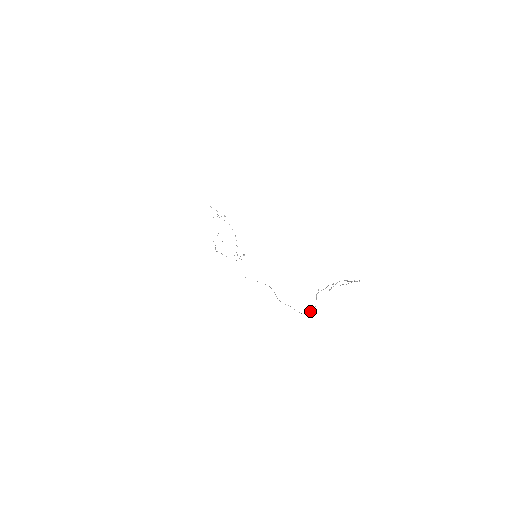
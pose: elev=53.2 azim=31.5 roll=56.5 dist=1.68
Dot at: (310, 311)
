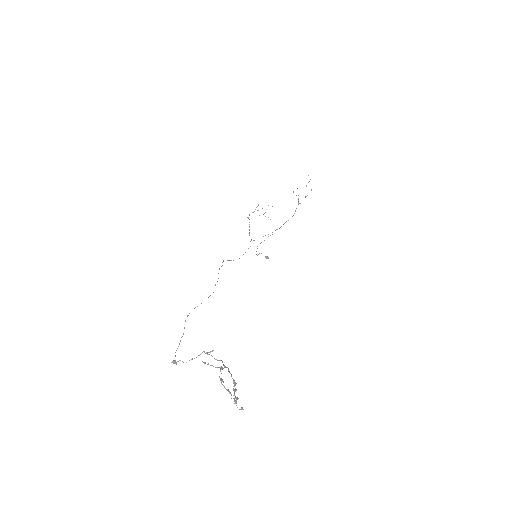
Dot at: occluded
